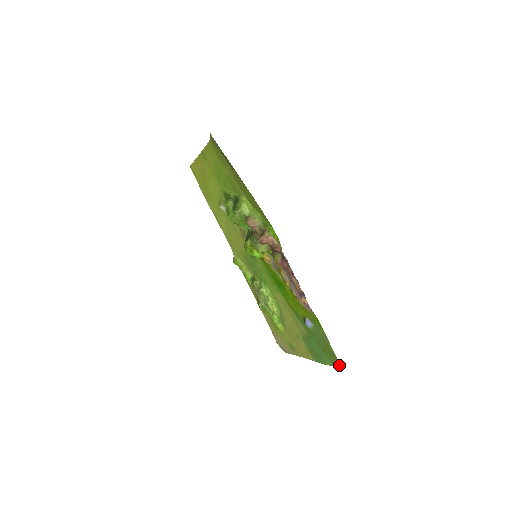
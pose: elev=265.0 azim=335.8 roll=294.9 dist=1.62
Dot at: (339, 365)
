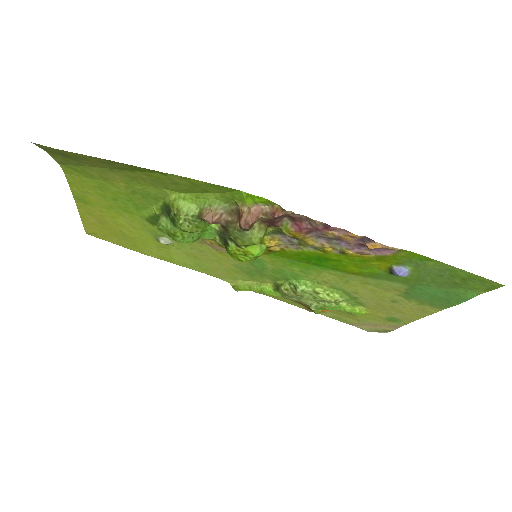
Dot at: (494, 284)
